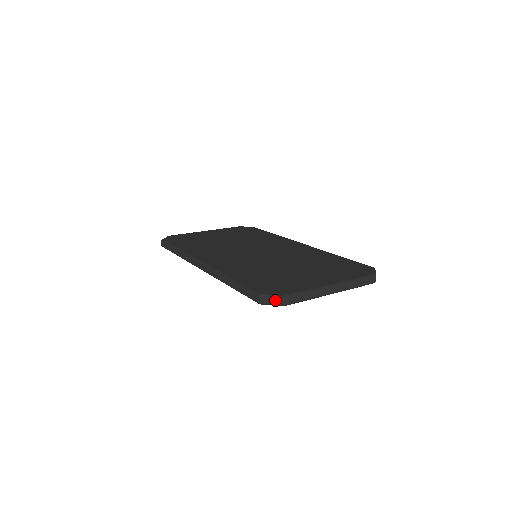
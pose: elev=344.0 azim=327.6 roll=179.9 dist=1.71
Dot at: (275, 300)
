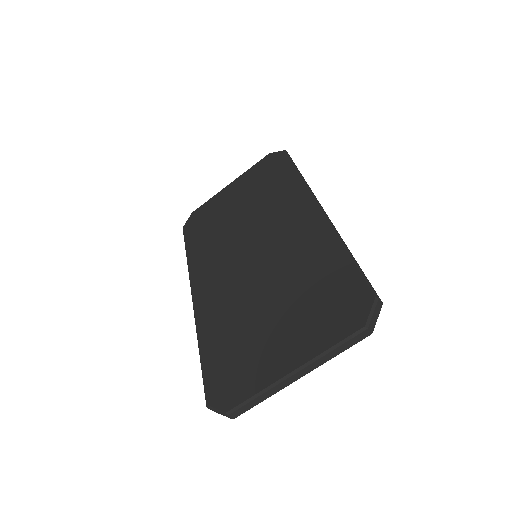
Dot at: (221, 414)
